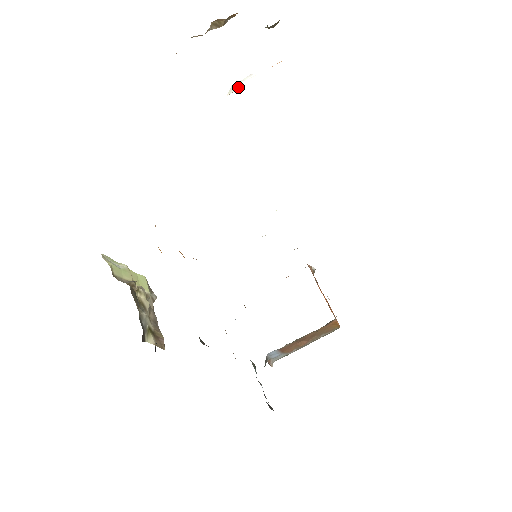
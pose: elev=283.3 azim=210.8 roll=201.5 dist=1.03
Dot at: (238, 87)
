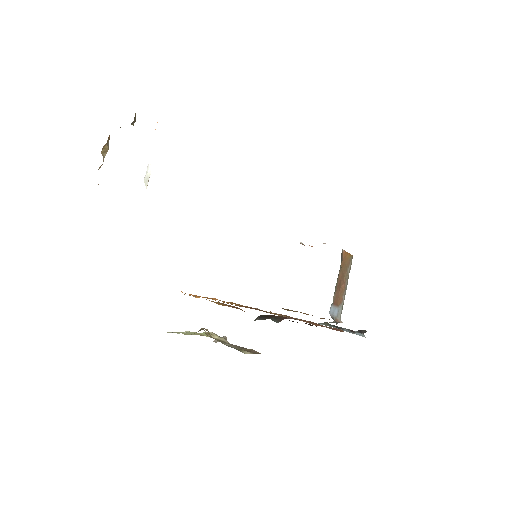
Dot at: (148, 178)
